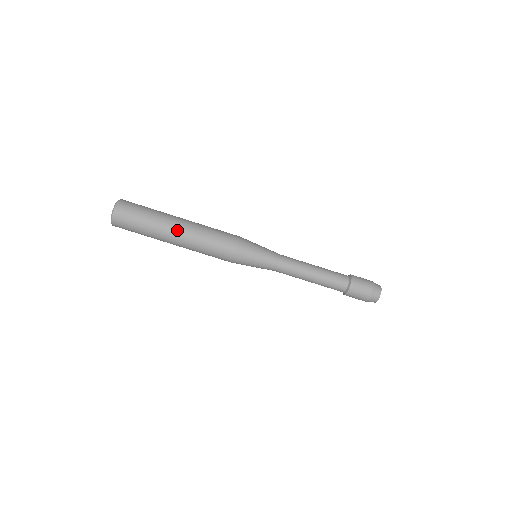
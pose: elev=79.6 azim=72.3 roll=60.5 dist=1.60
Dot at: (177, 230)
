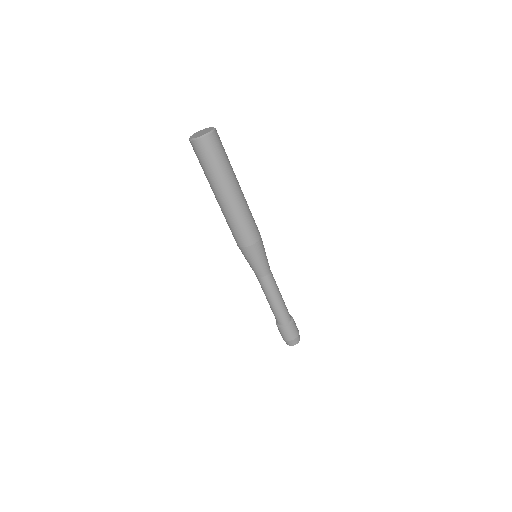
Dot at: (221, 199)
